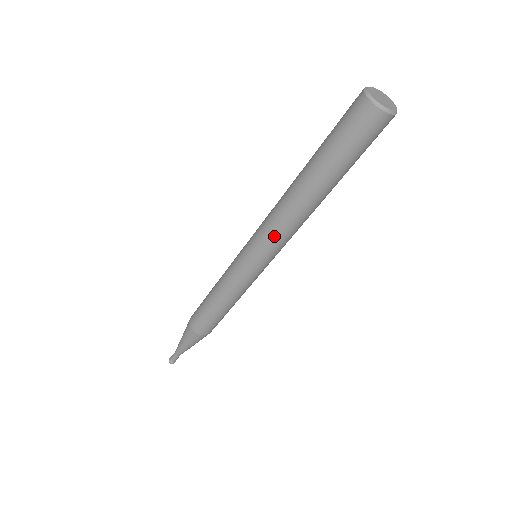
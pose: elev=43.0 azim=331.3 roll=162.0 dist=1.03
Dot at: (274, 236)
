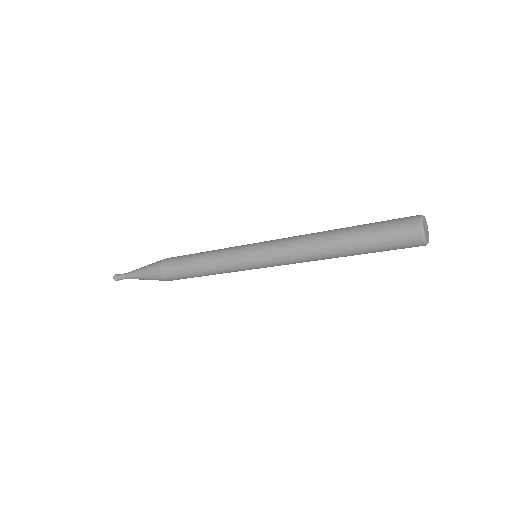
Dot at: (293, 263)
